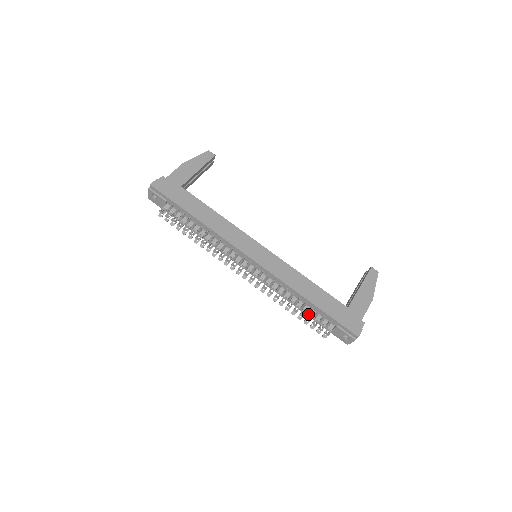
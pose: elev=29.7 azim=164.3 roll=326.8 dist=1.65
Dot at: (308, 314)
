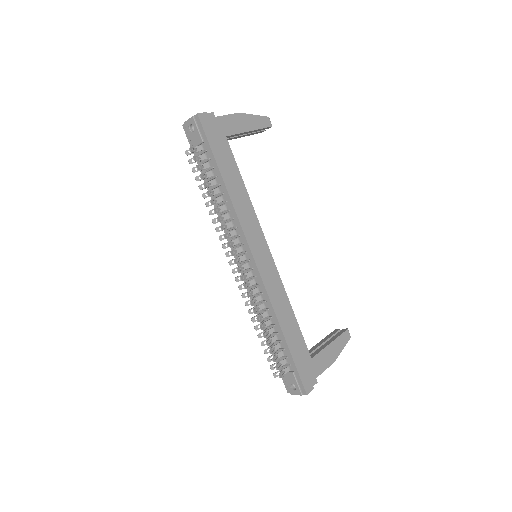
Dot at: (272, 344)
